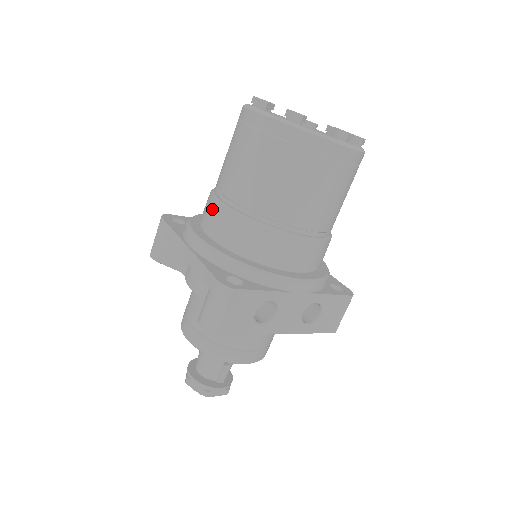
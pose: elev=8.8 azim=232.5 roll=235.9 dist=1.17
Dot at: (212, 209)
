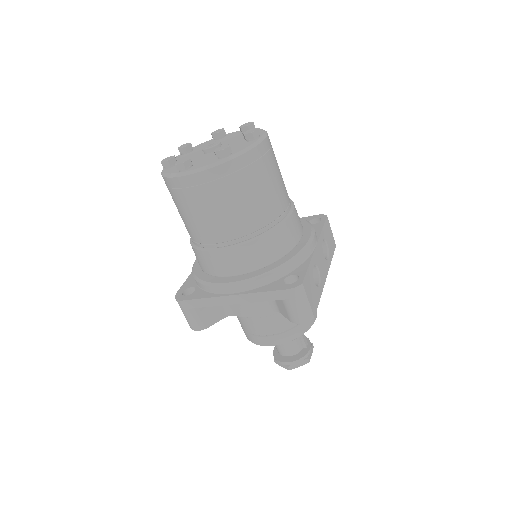
Dot at: (221, 258)
